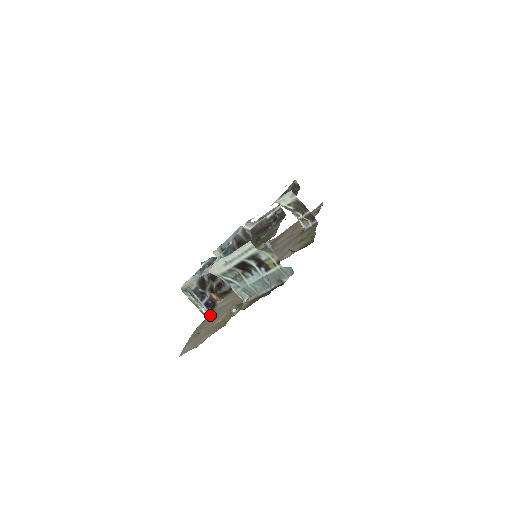
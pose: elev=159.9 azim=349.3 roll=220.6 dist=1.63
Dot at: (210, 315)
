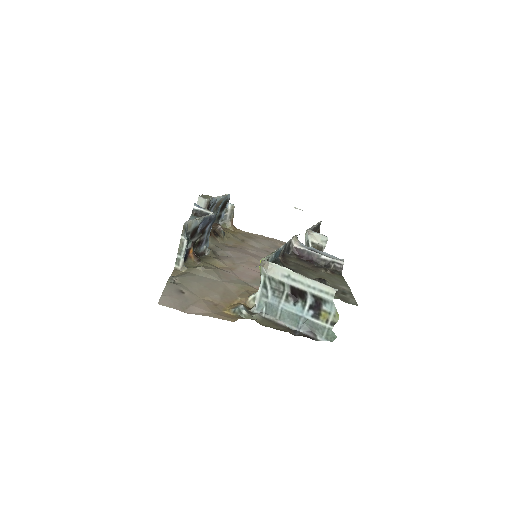
Dot at: (192, 276)
